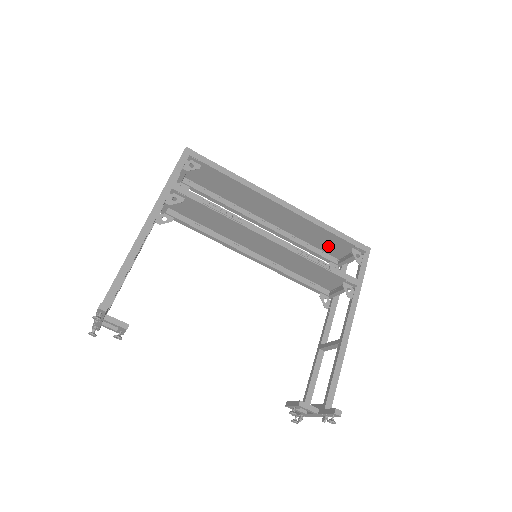
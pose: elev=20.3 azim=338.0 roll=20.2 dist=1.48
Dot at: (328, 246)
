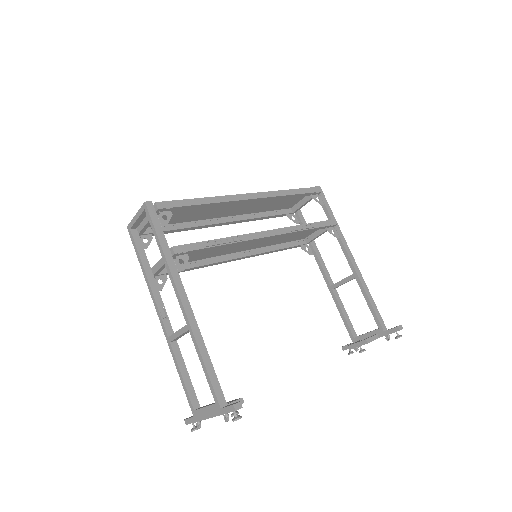
Dot at: (283, 204)
